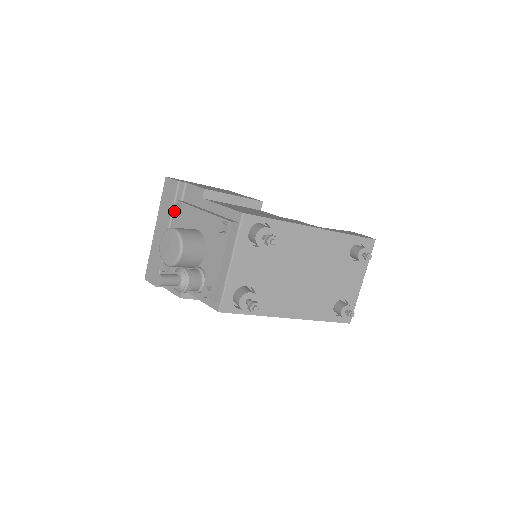
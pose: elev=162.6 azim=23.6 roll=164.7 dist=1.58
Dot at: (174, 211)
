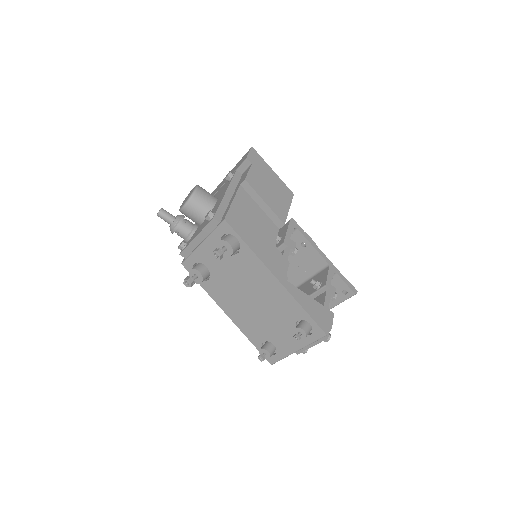
Dot at: (226, 176)
